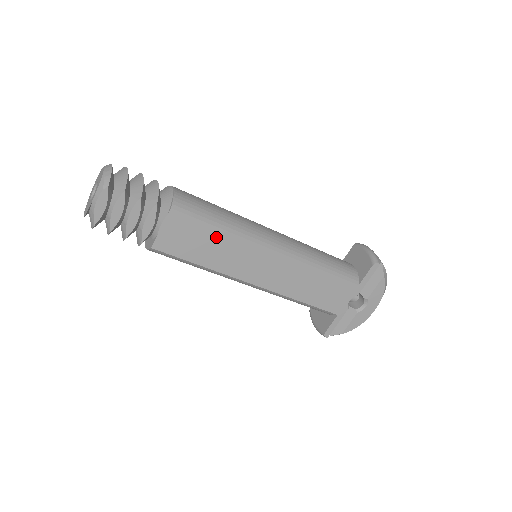
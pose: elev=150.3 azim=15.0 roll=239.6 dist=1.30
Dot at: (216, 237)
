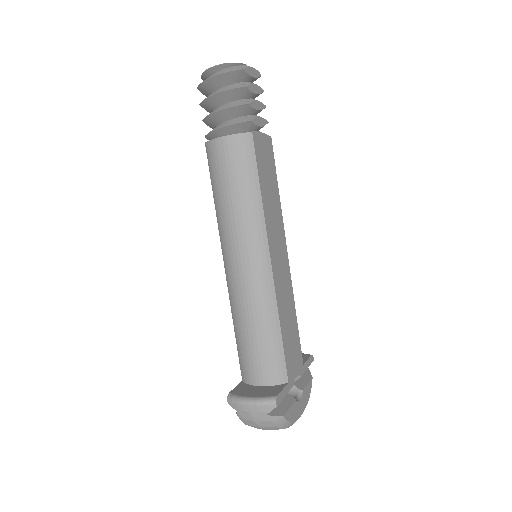
Dot at: (275, 190)
